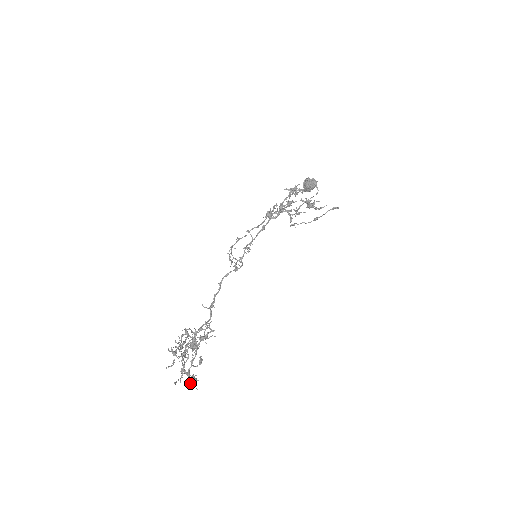
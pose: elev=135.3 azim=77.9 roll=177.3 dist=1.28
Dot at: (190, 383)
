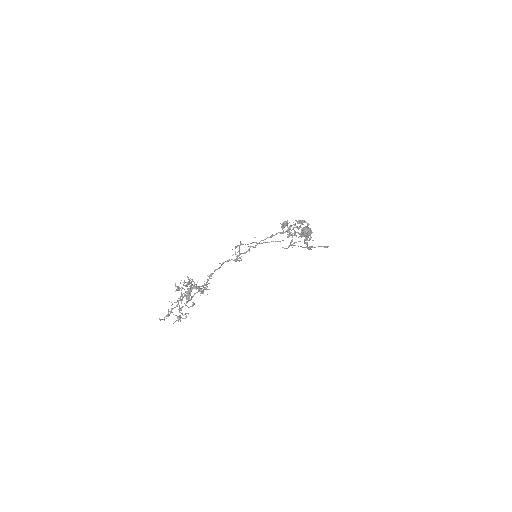
Dot at: (175, 321)
